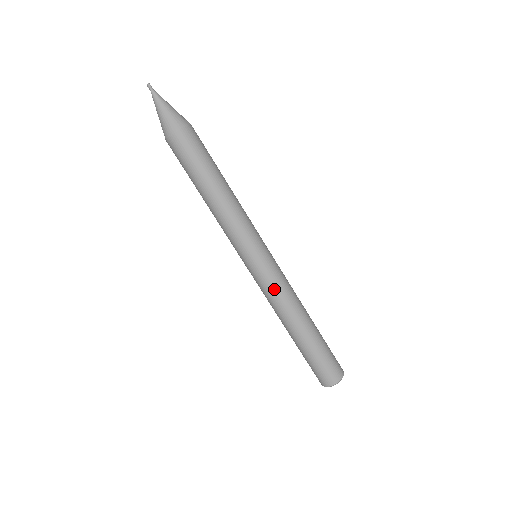
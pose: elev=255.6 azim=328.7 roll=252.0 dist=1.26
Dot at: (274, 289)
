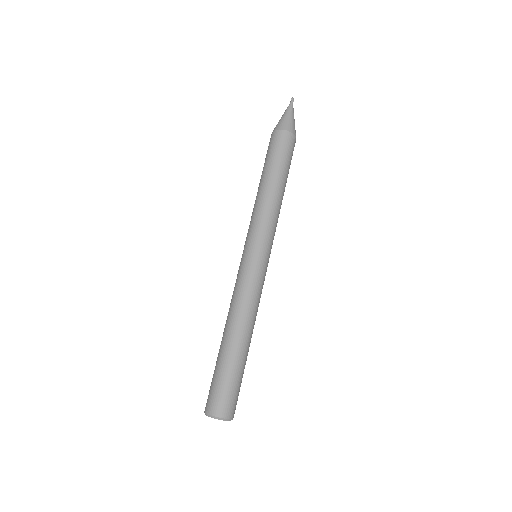
Dot at: (247, 286)
